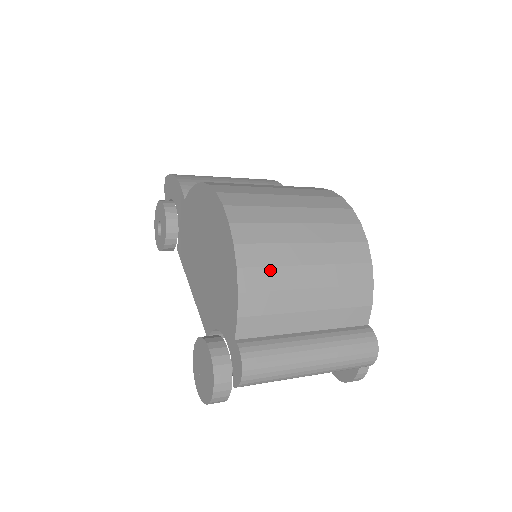
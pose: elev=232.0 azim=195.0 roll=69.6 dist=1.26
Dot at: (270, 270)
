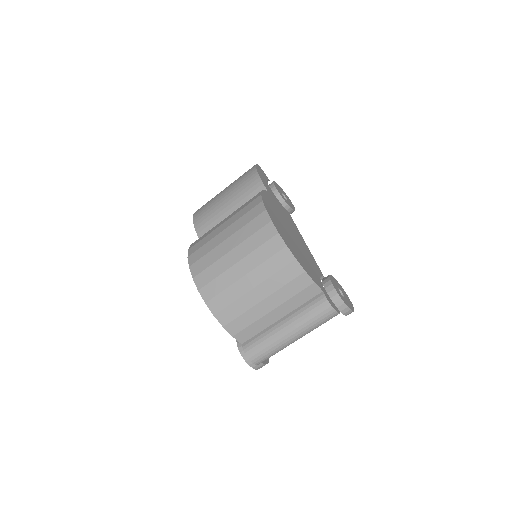
Dot at: (232, 306)
